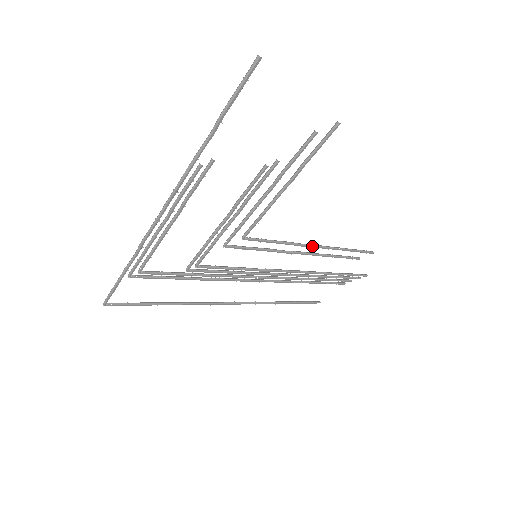
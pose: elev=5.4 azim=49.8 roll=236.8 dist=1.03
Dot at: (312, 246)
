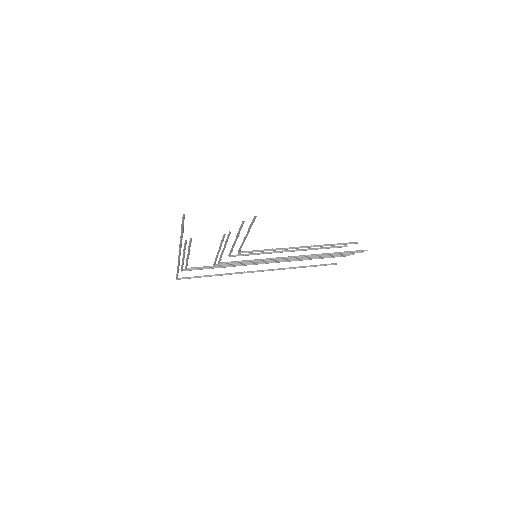
Dot at: (295, 248)
